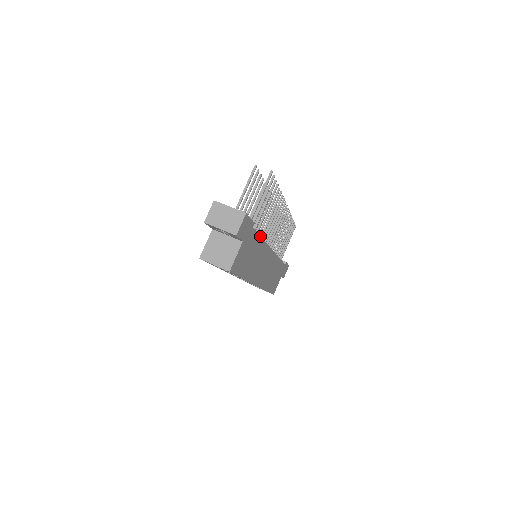
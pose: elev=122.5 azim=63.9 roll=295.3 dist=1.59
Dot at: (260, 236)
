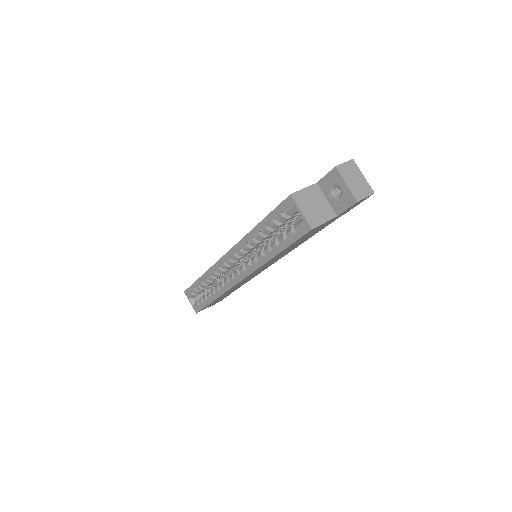
Dot at: occluded
